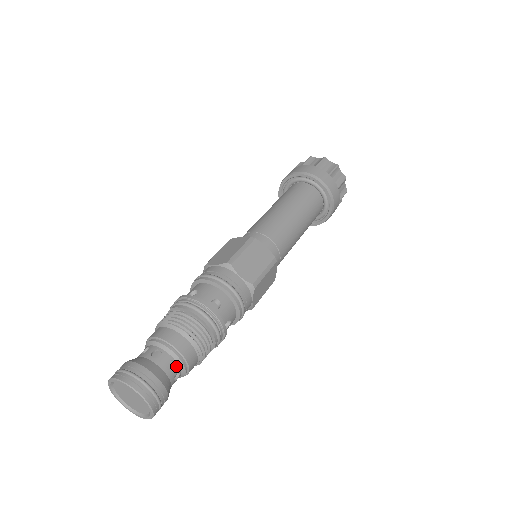
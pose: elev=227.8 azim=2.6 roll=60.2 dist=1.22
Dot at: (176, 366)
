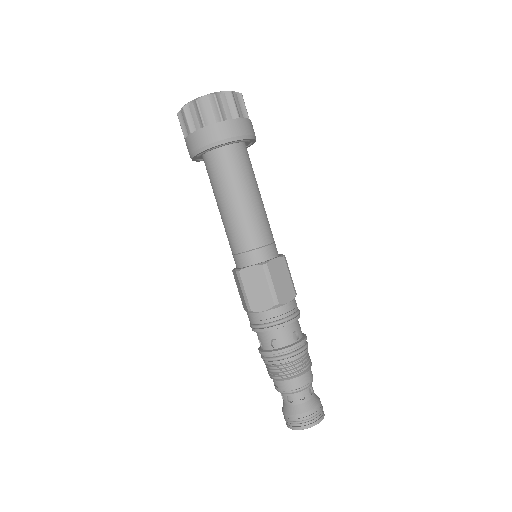
Dot at: (311, 386)
